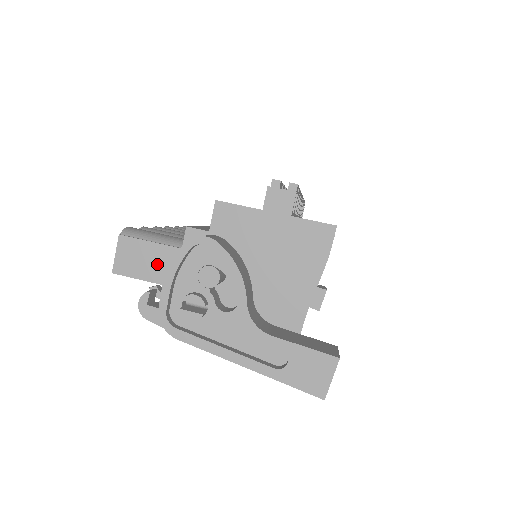
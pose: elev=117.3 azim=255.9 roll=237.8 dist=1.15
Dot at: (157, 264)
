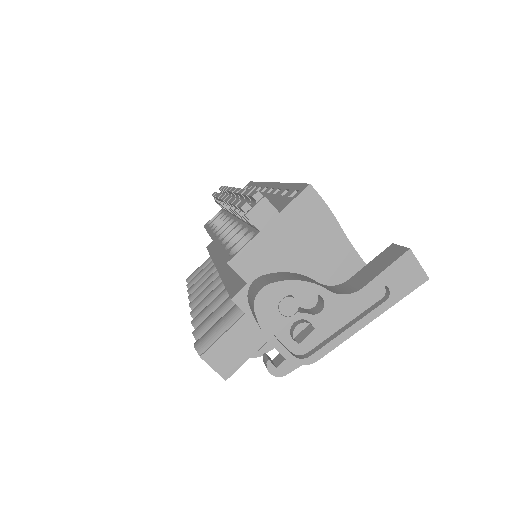
Dot at: (243, 341)
